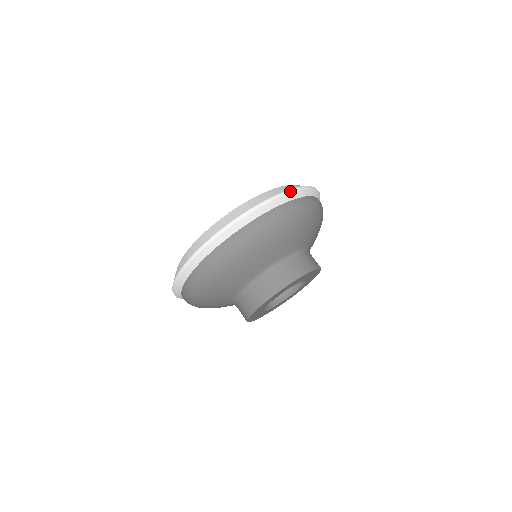
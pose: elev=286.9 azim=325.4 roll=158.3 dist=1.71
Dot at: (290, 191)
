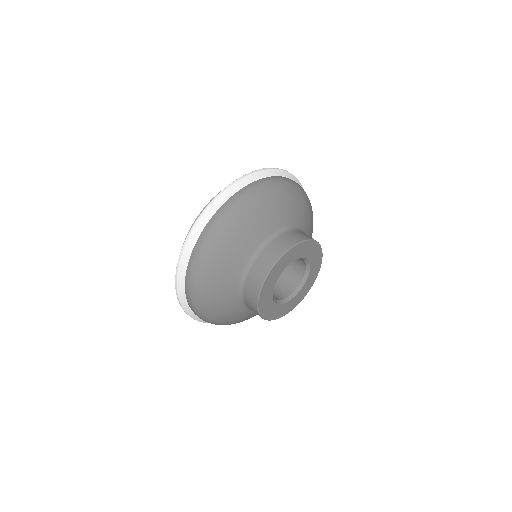
Dot at: (232, 184)
